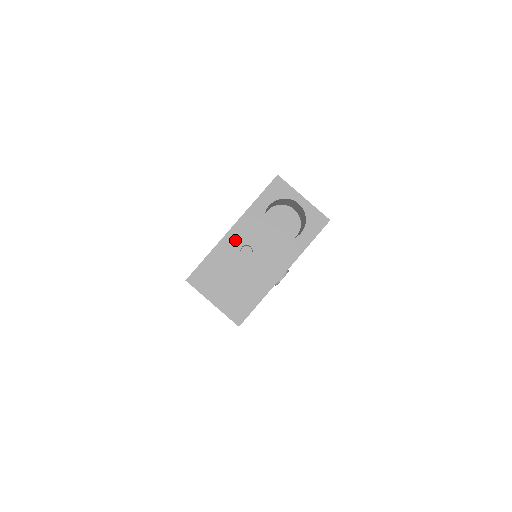
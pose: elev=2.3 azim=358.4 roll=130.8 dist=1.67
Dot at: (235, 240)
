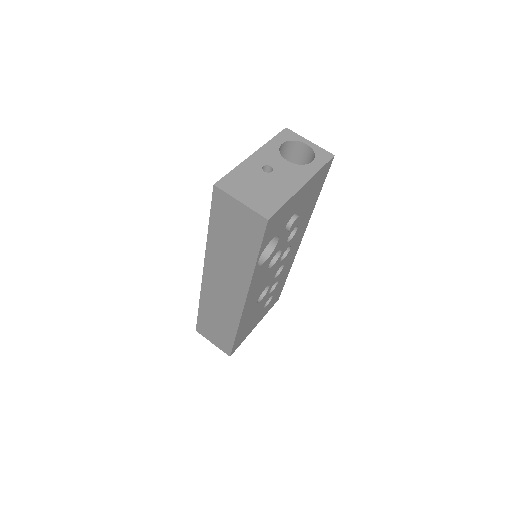
Dot at: (256, 162)
